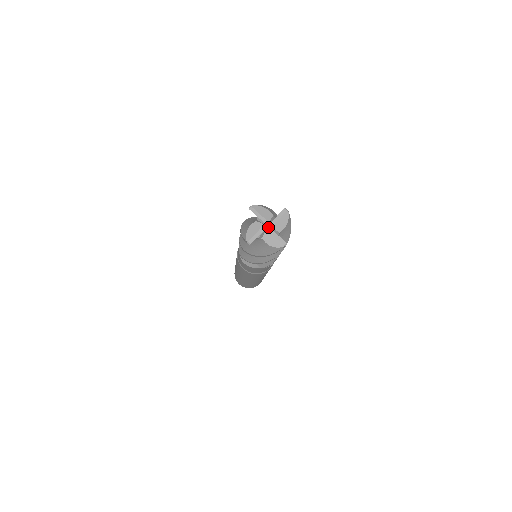
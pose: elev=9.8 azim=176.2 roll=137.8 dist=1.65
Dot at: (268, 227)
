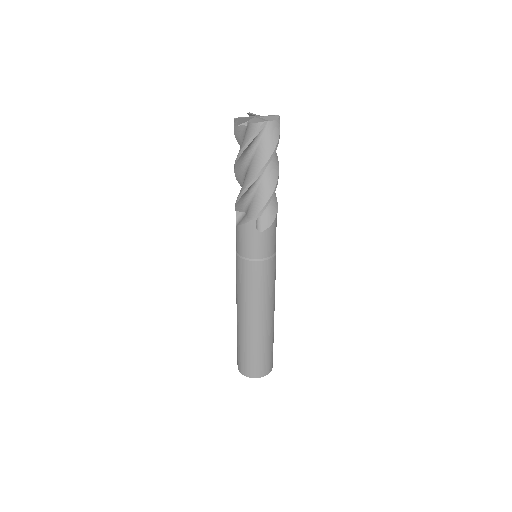
Dot at: (257, 117)
